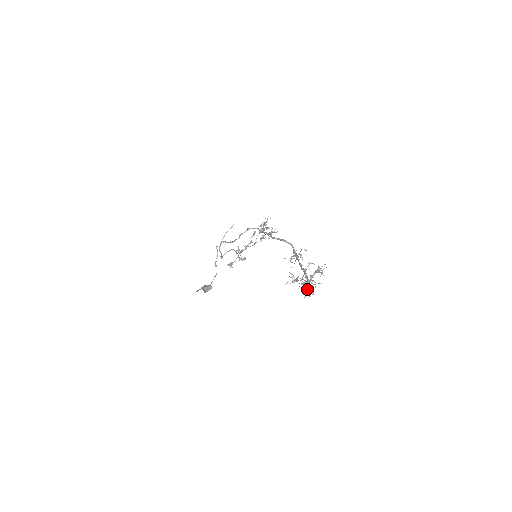
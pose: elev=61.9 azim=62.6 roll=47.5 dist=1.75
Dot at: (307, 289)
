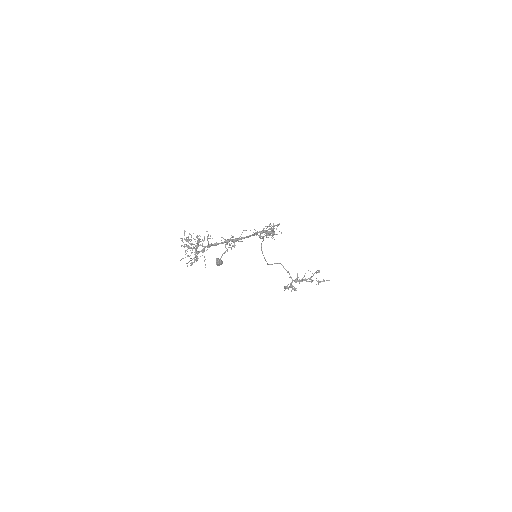
Dot at: (188, 255)
